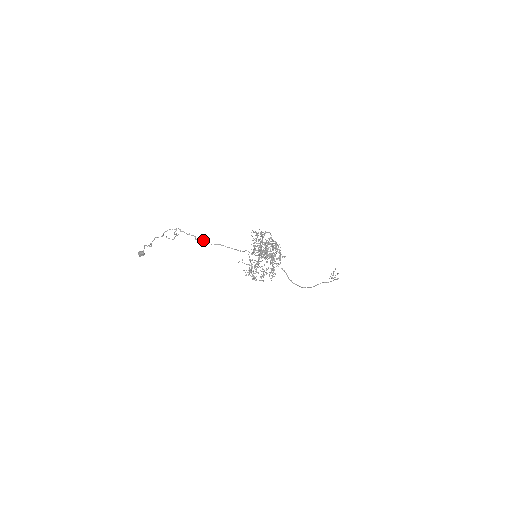
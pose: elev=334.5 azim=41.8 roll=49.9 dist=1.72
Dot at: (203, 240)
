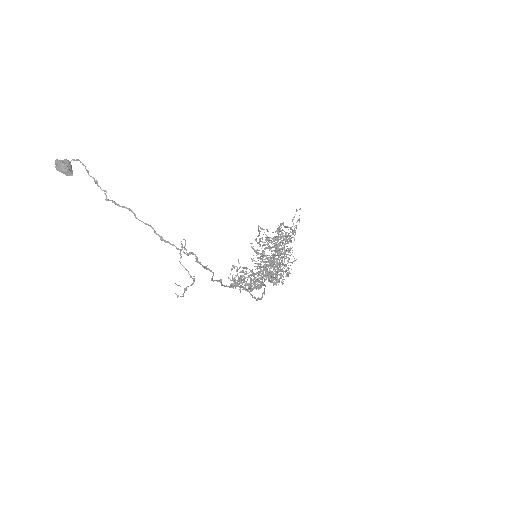
Dot at: occluded
